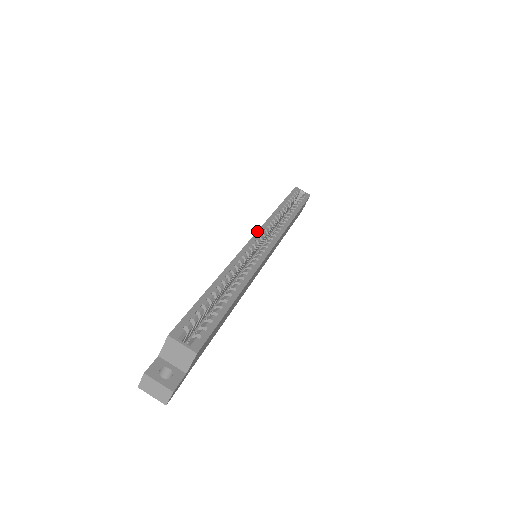
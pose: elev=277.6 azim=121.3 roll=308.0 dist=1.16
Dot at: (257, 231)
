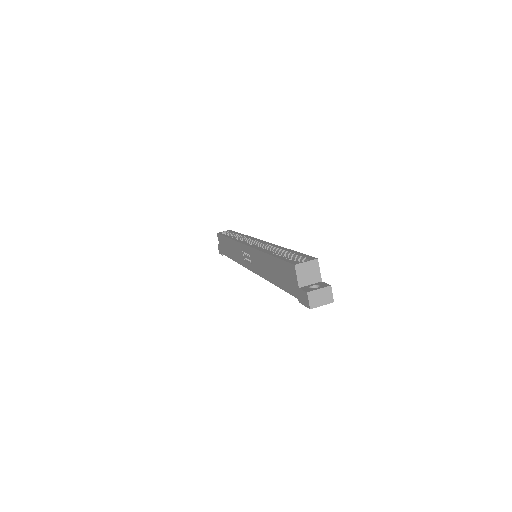
Dot at: (241, 243)
